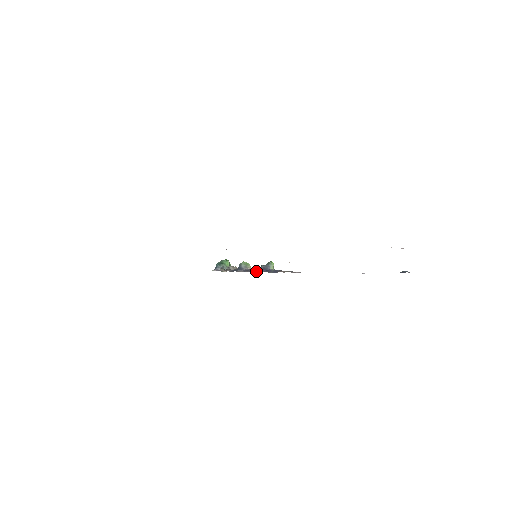
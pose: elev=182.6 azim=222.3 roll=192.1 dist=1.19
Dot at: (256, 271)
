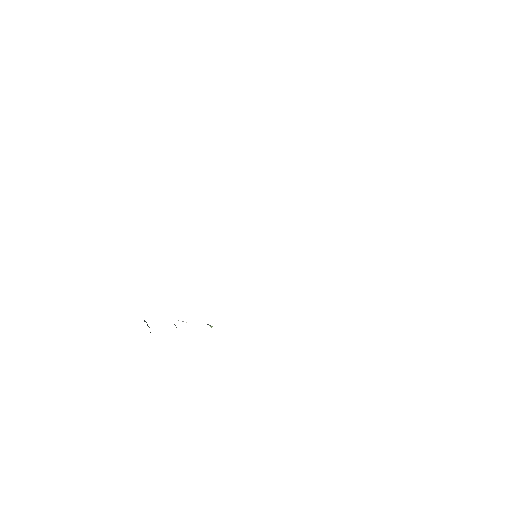
Dot at: occluded
